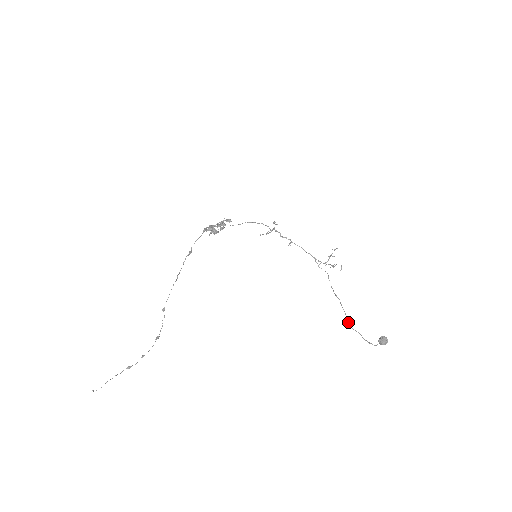
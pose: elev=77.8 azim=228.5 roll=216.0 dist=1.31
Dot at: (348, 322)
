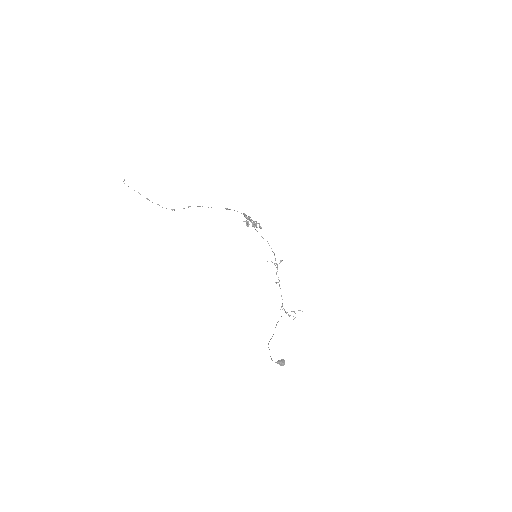
Dot at: occluded
